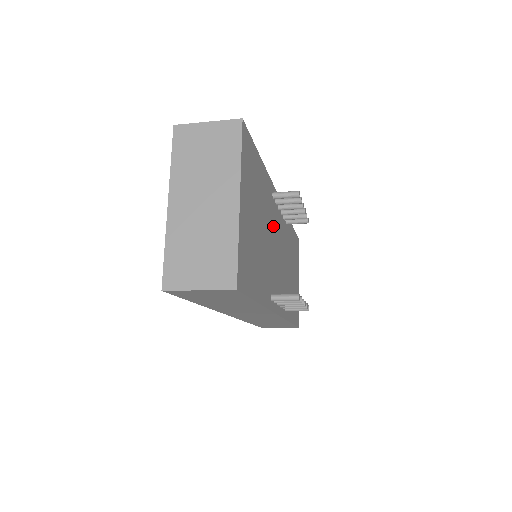
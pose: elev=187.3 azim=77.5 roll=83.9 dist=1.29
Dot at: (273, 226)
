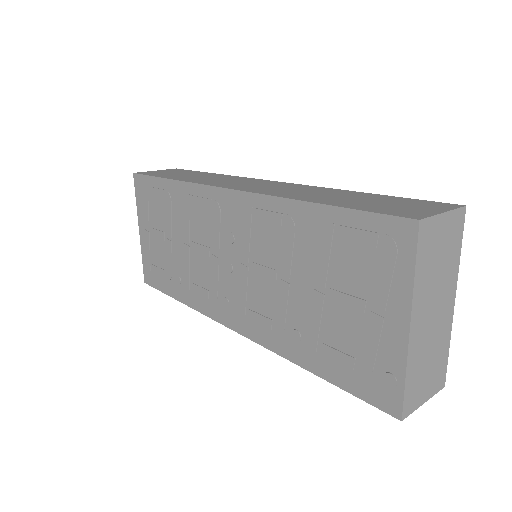
Dot at: occluded
